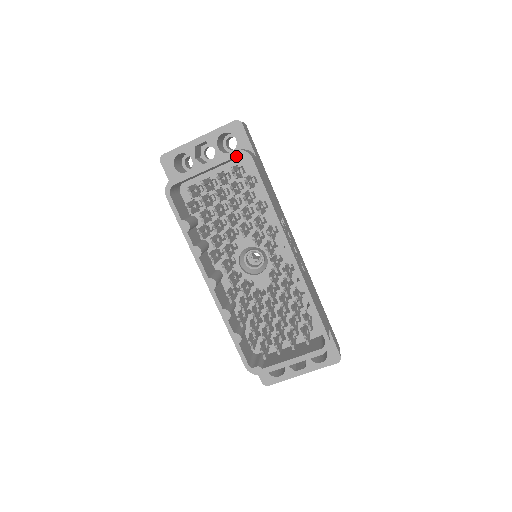
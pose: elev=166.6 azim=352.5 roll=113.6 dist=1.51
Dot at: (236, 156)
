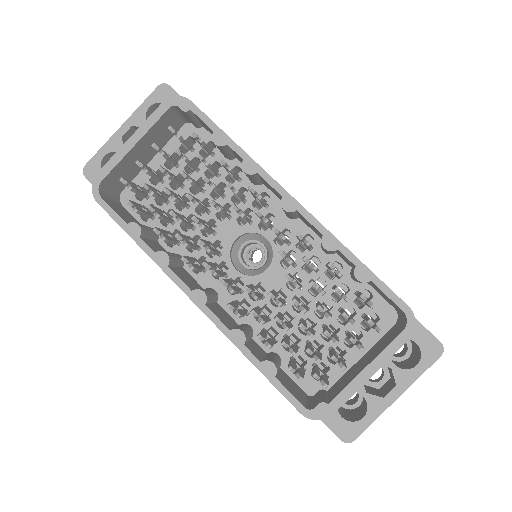
Dot at: (168, 108)
